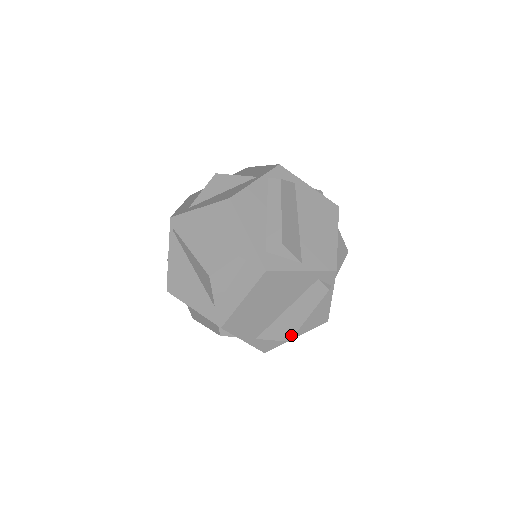
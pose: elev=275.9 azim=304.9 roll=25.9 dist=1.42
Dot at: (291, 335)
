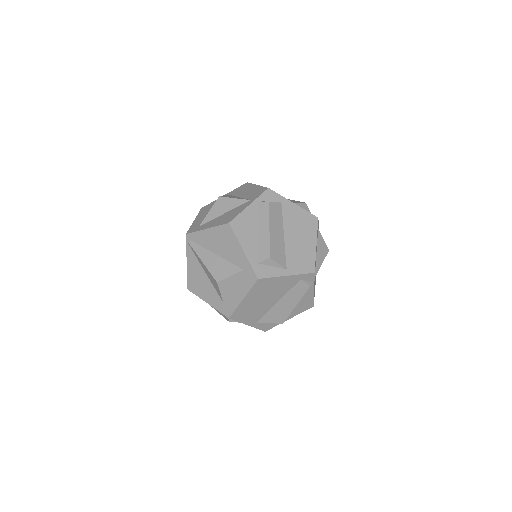
Dot at: (284, 319)
